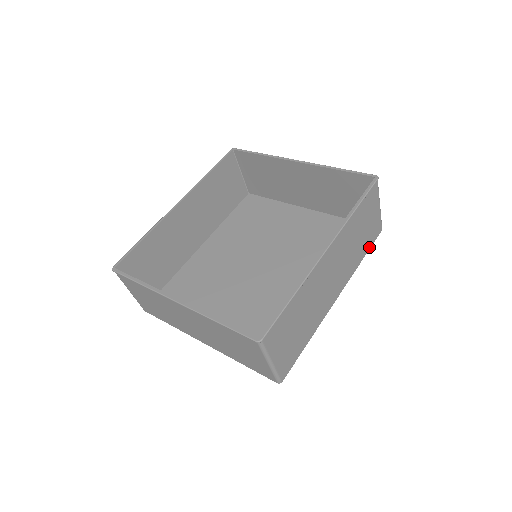
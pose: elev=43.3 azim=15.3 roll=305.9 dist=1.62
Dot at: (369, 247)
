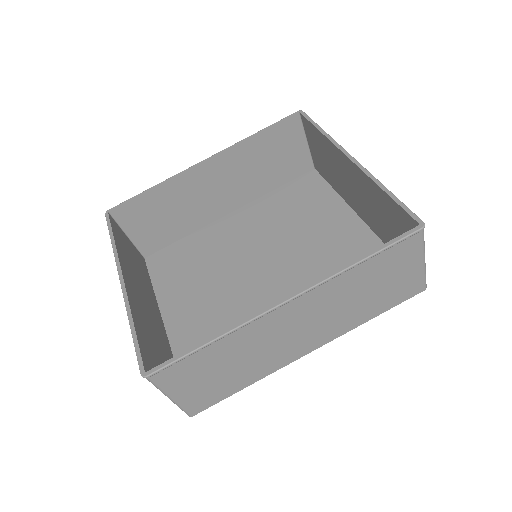
Dot at: (390, 306)
